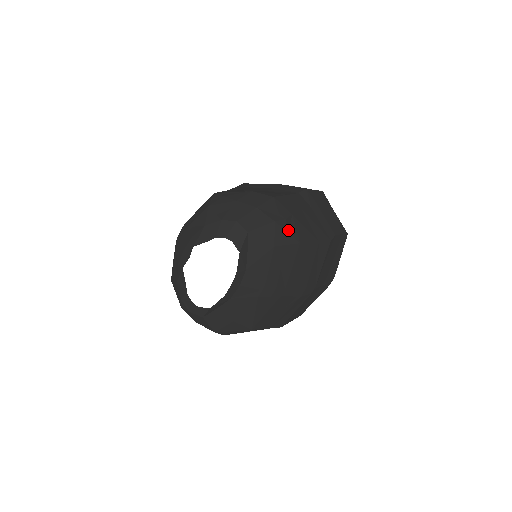
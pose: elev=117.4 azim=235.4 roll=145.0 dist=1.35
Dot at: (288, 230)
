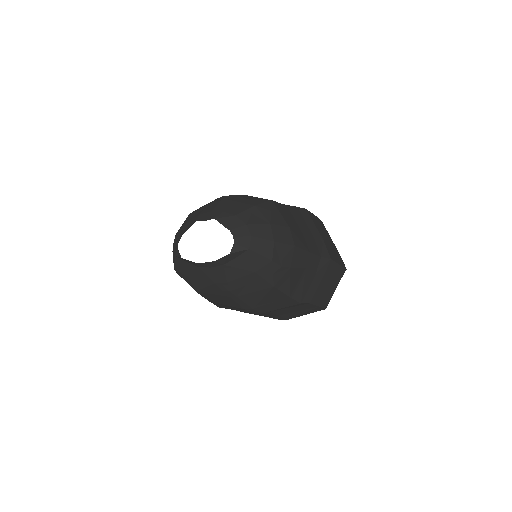
Dot at: (275, 273)
